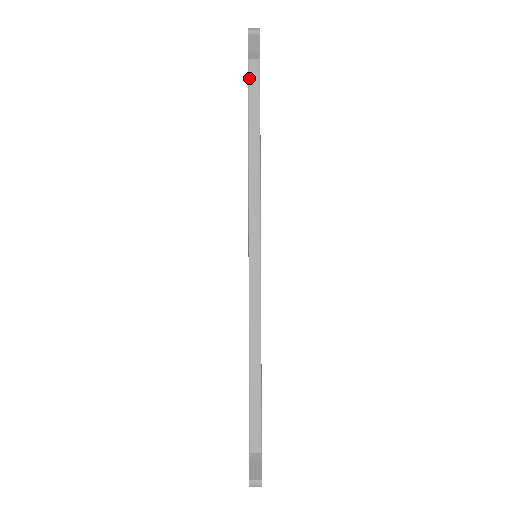
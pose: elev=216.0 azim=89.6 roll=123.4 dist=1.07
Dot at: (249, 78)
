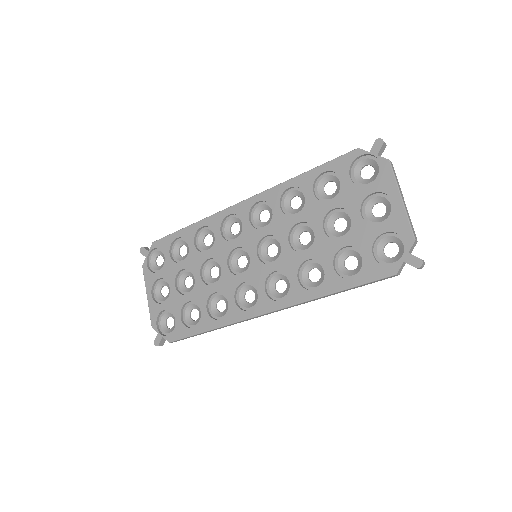
Dot at: (382, 279)
